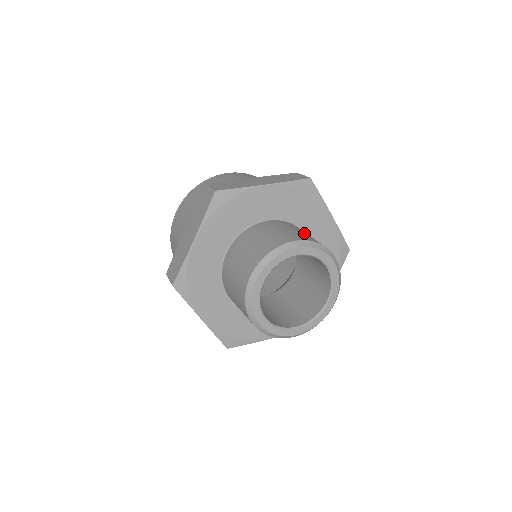
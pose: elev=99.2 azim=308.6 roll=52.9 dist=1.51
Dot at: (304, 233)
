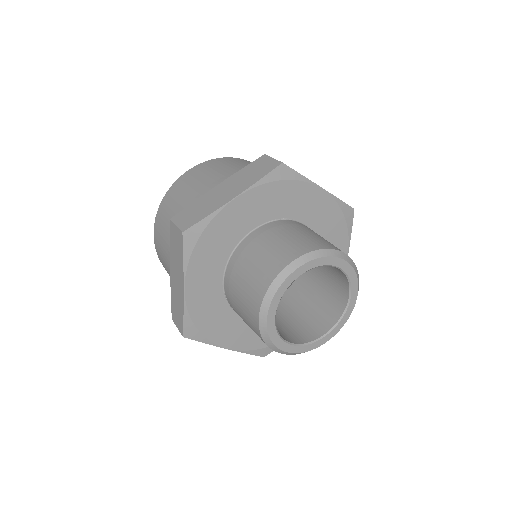
Dot at: (298, 236)
